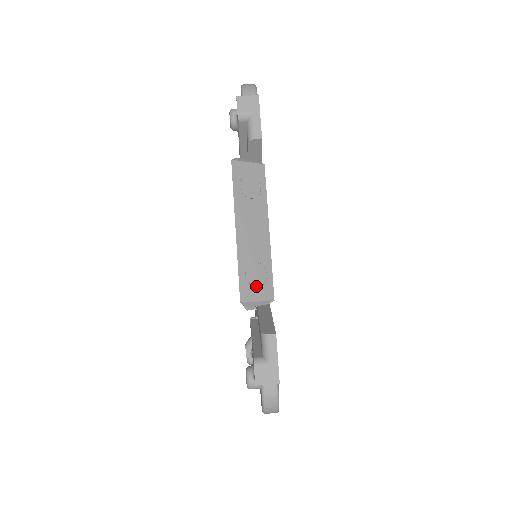
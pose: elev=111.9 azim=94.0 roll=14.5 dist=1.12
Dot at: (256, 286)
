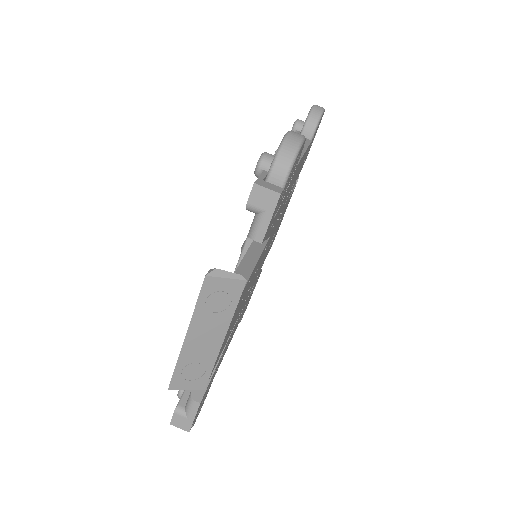
Dot at: (190, 379)
